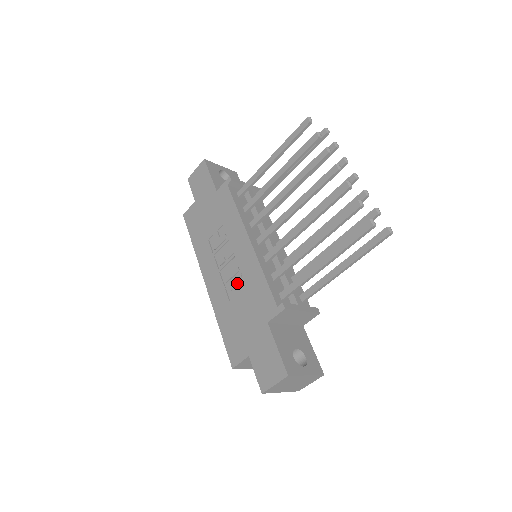
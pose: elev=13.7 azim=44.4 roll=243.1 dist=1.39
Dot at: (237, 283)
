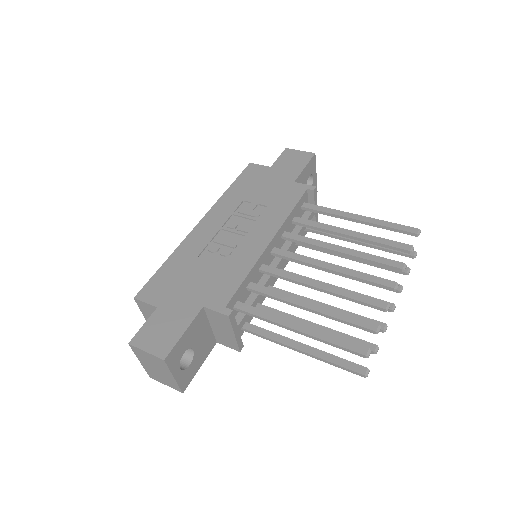
Dot at: (221, 253)
